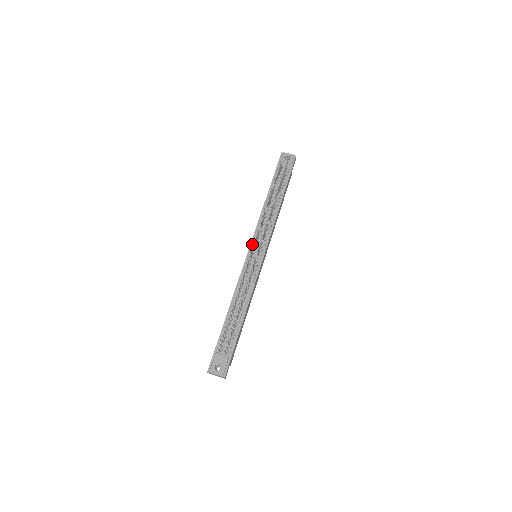
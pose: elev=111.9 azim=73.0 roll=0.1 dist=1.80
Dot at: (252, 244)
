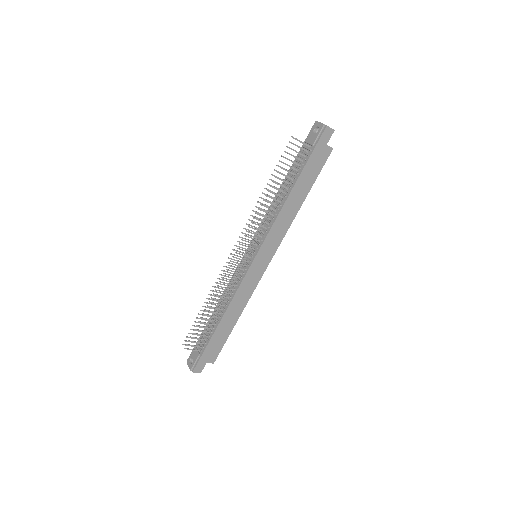
Dot at: occluded
